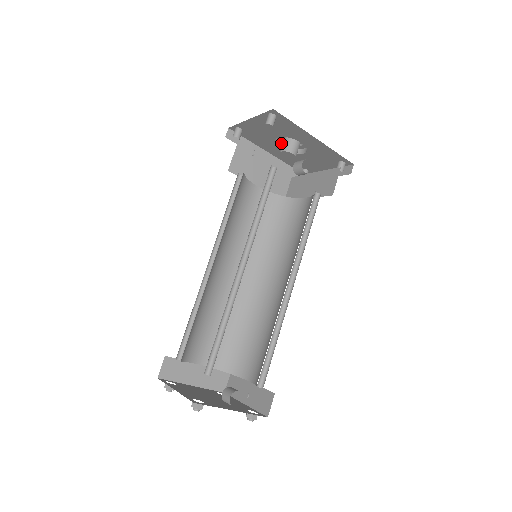
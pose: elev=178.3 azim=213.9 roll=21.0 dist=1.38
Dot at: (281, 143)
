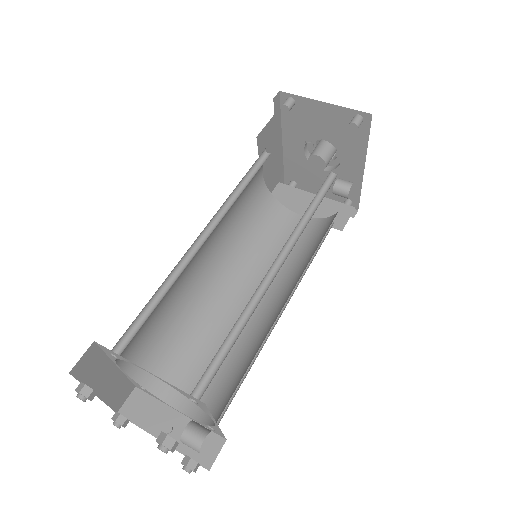
Dot at: (307, 144)
